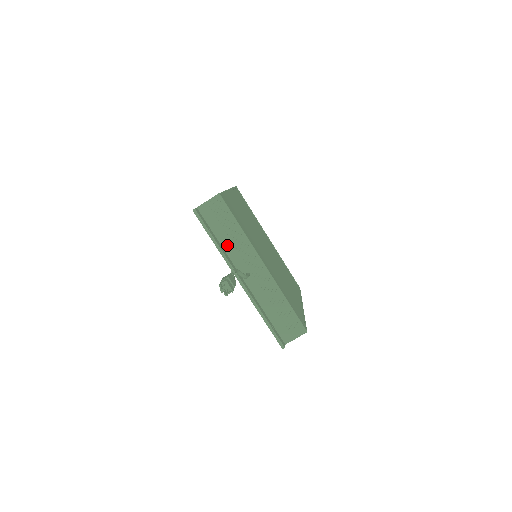
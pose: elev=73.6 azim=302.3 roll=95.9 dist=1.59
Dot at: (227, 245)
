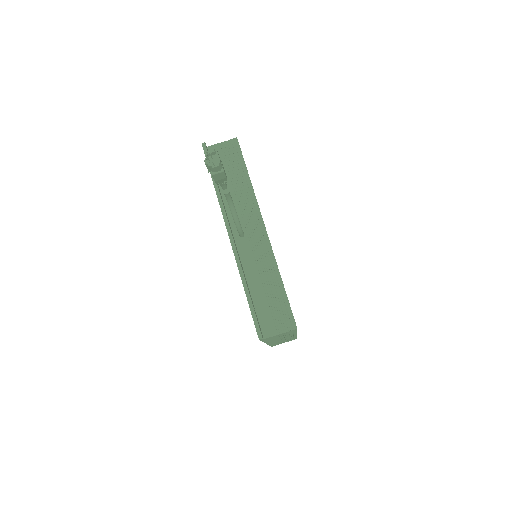
Dot at: occluded
